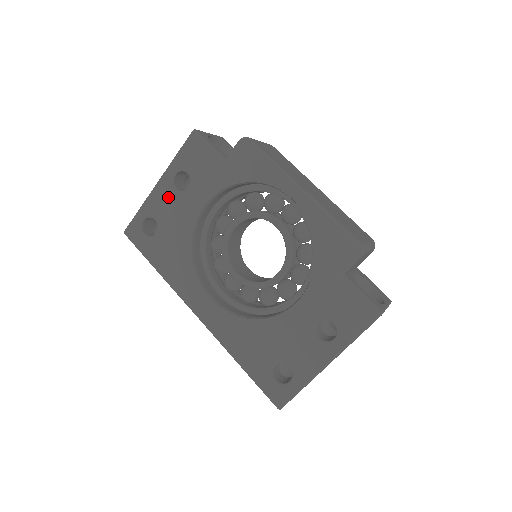
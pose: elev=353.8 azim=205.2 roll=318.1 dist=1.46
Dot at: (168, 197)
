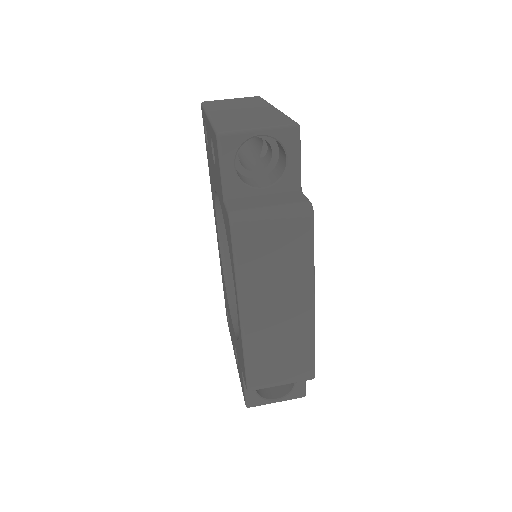
Dot at: occluded
